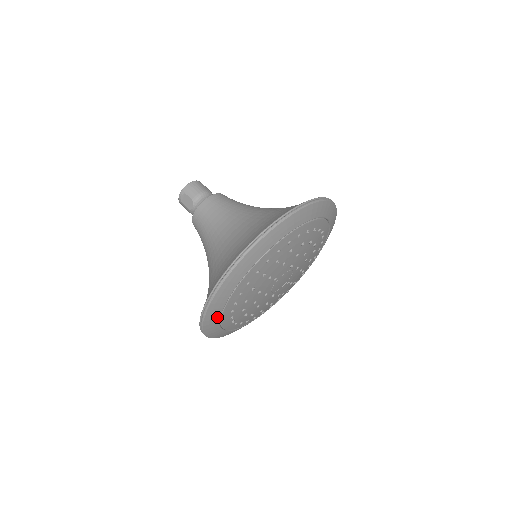
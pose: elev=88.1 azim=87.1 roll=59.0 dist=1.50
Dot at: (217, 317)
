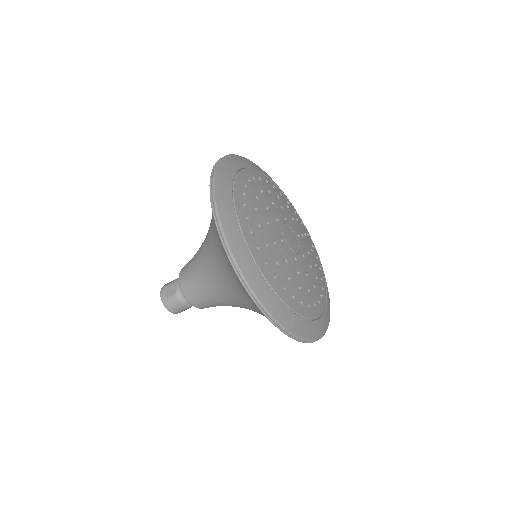
Dot at: (237, 230)
